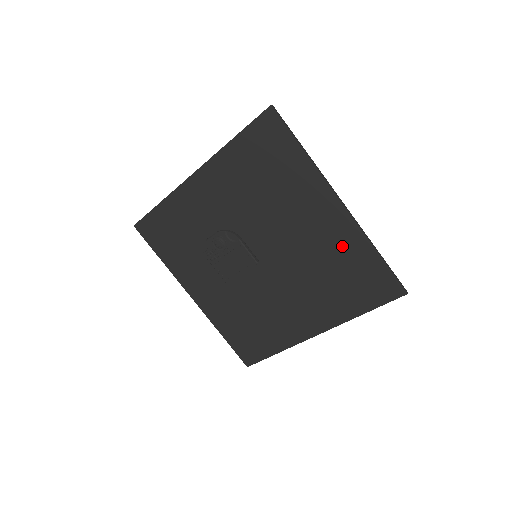
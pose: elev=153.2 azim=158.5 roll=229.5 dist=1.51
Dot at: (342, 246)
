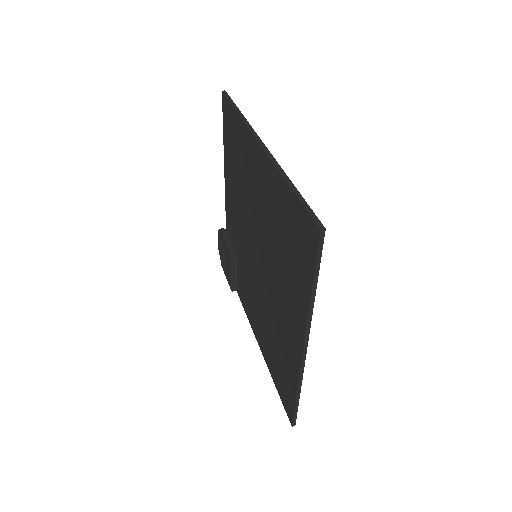
Dot at: (274, 198)
